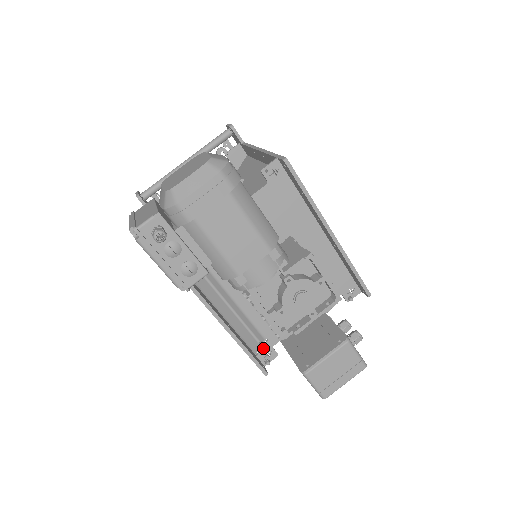
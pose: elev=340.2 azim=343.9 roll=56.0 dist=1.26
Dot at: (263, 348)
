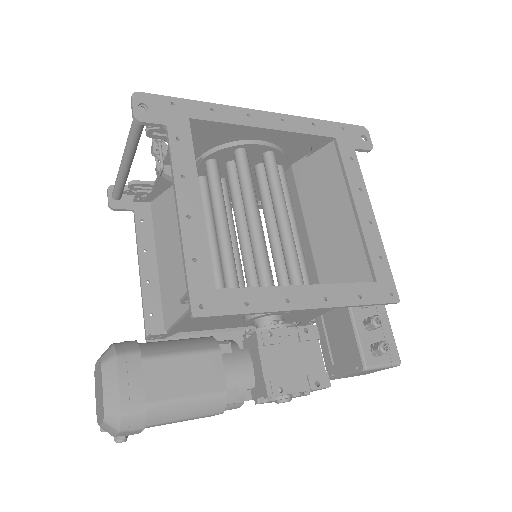
Dot at: (300, 324)
